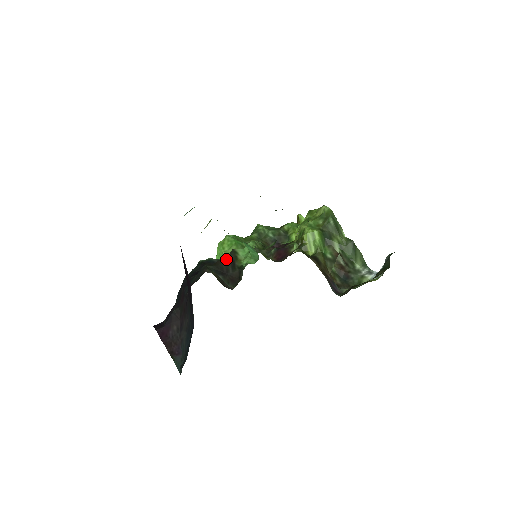
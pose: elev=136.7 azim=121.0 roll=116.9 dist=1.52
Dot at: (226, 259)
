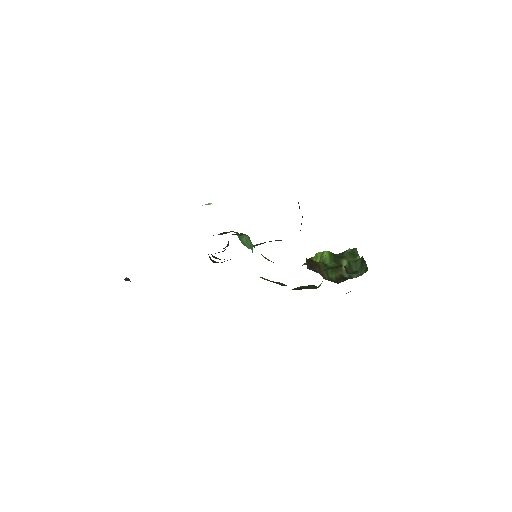
Dot at: occluded
